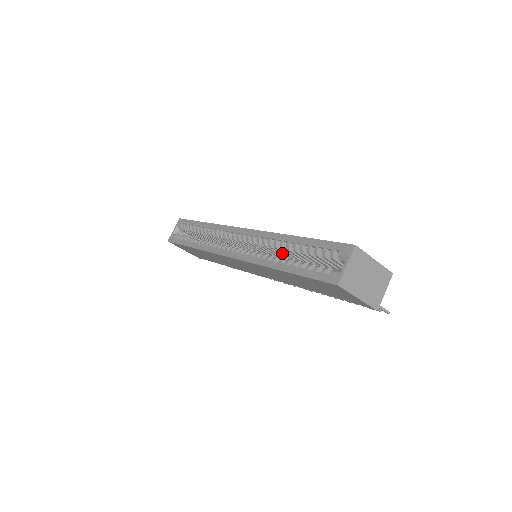
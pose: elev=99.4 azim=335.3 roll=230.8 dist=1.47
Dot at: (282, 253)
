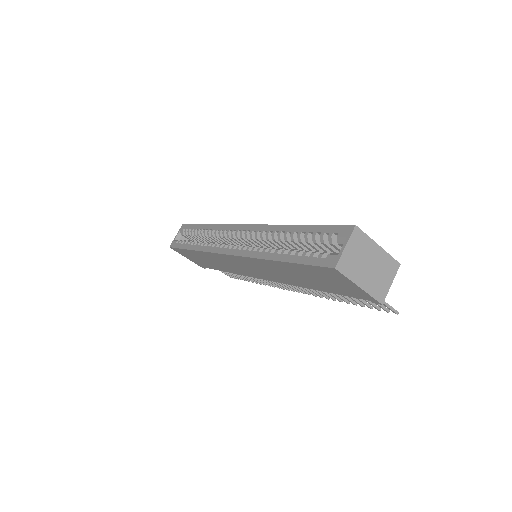
Dot at: occluded
